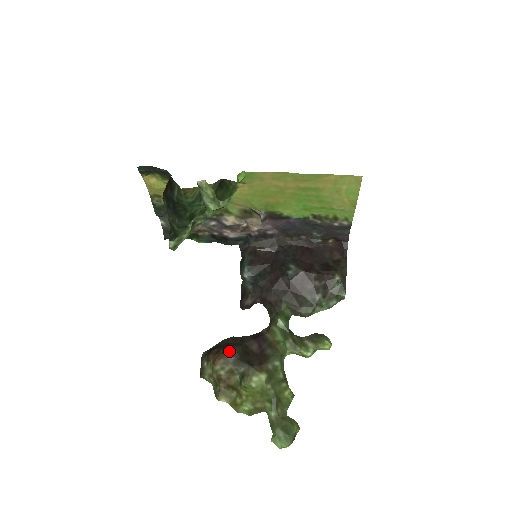
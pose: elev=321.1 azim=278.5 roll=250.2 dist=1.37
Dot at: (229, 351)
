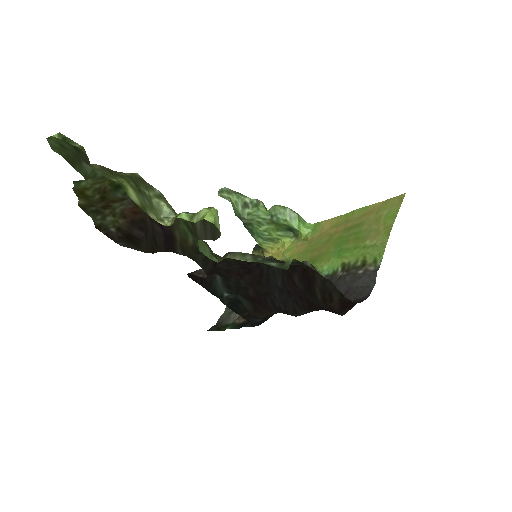
Dot at: occluded
